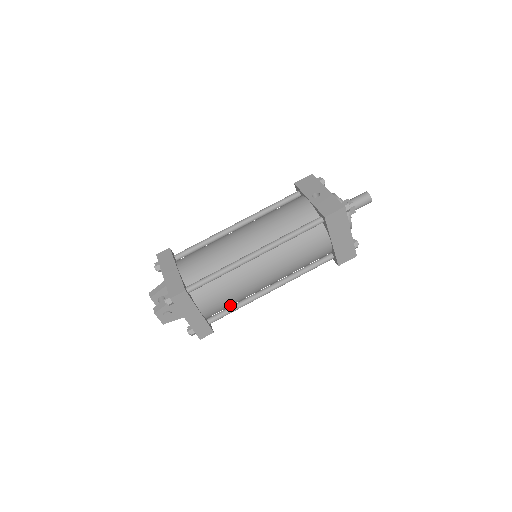
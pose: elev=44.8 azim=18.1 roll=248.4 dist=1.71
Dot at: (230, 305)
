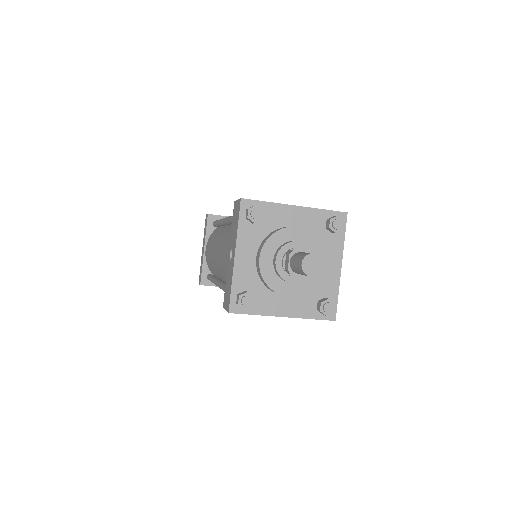
Dot at: occluded
